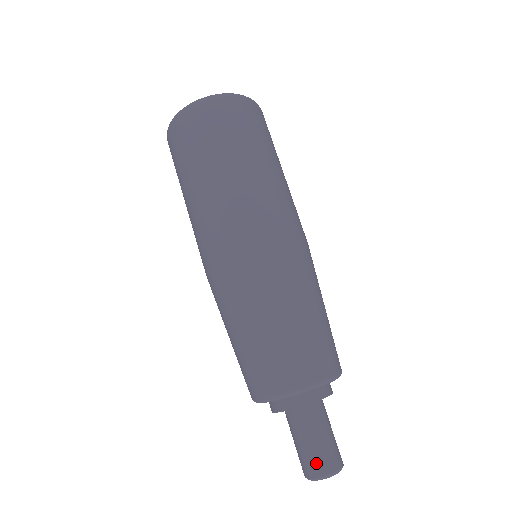
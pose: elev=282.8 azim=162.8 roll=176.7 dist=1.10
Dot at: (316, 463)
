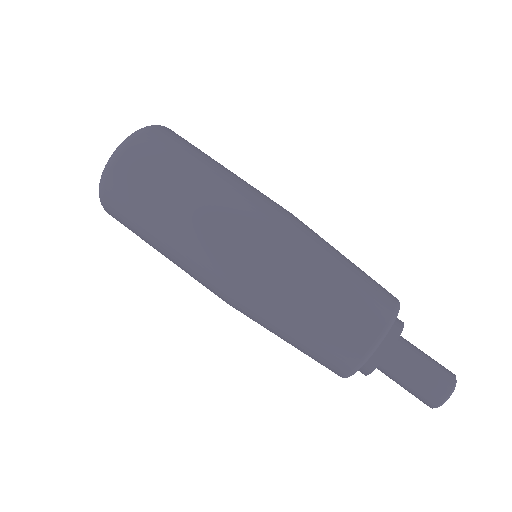
Dot at: (433, 391)
